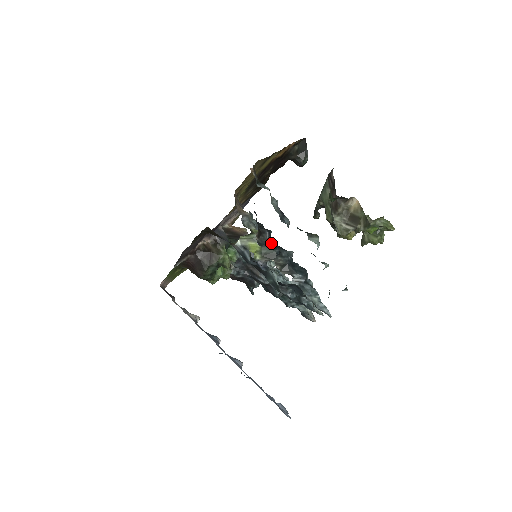
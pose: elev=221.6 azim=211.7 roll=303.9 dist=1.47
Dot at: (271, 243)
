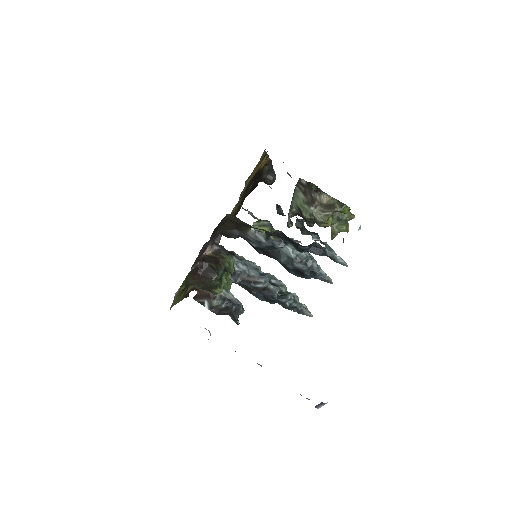
Dot at: occluded
